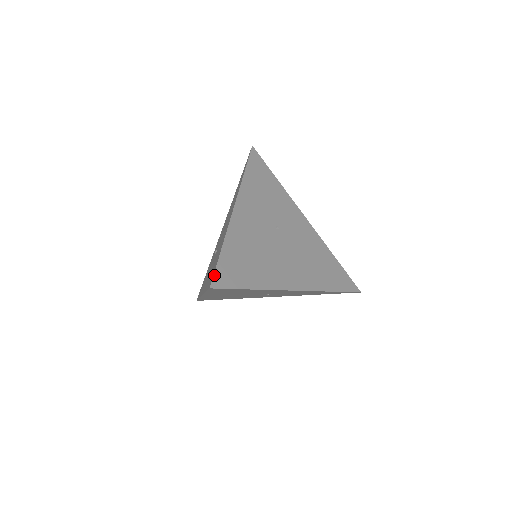
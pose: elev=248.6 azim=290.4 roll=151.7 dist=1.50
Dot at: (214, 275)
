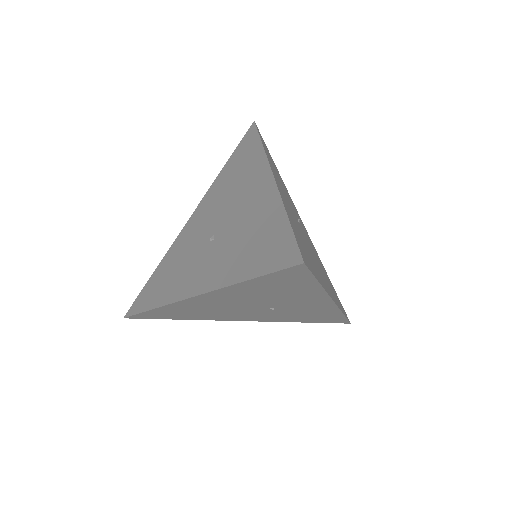
Dot at: (299, 247)
